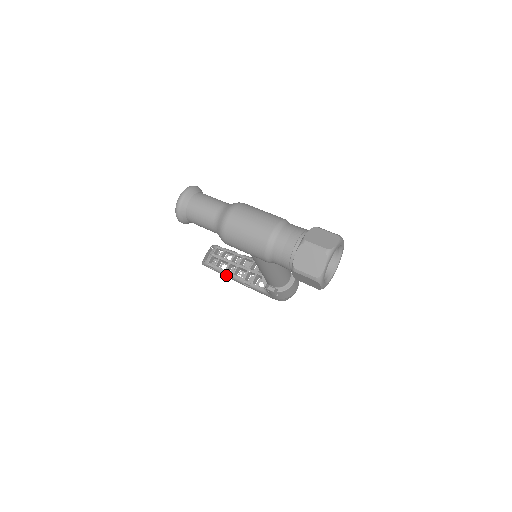
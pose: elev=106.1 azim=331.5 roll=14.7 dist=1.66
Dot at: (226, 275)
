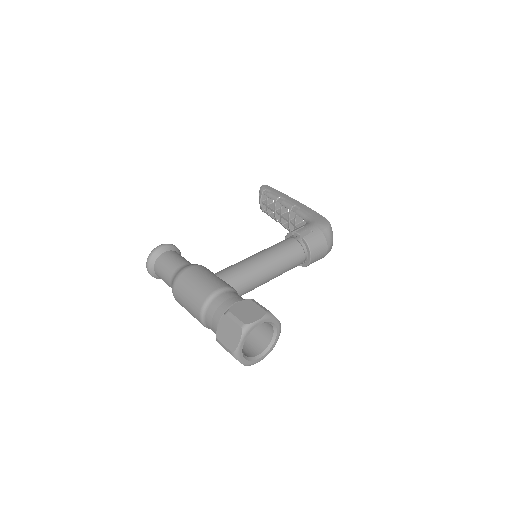
Dot at: occluded
